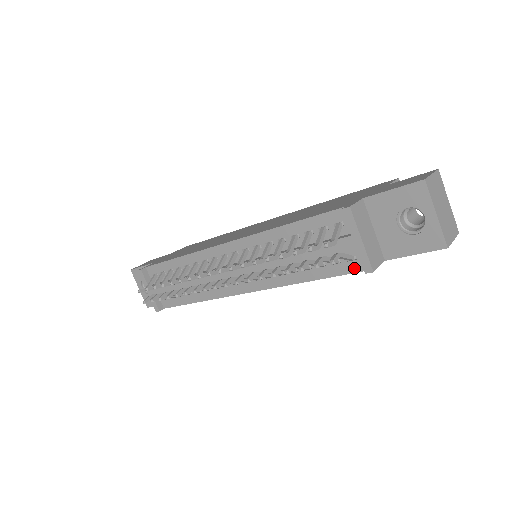
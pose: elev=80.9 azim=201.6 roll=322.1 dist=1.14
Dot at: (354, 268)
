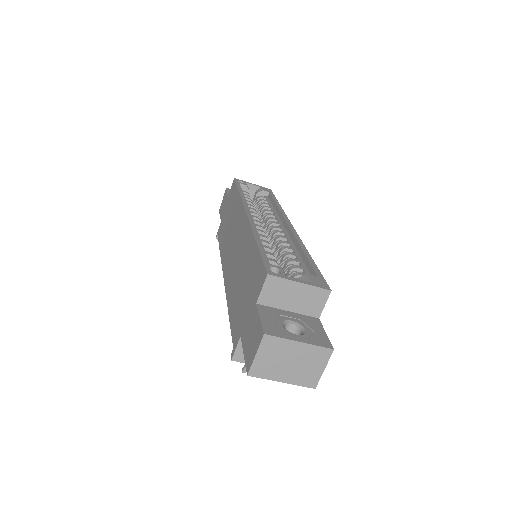
Dot at: occluded
